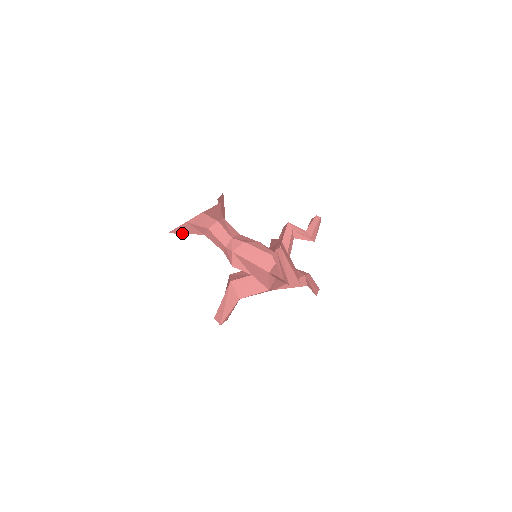
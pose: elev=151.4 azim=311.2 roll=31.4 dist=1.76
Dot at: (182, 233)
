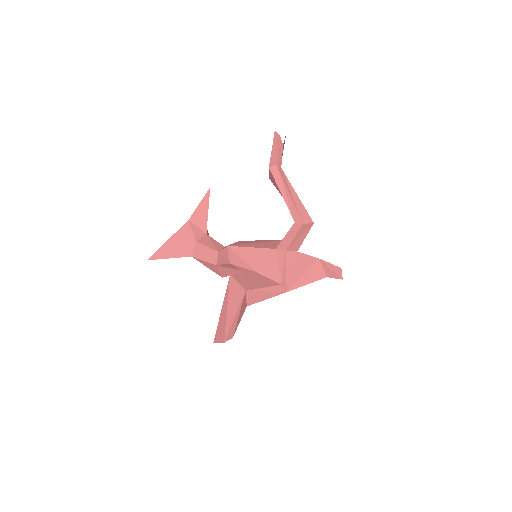
Dot at: (165, 258)
